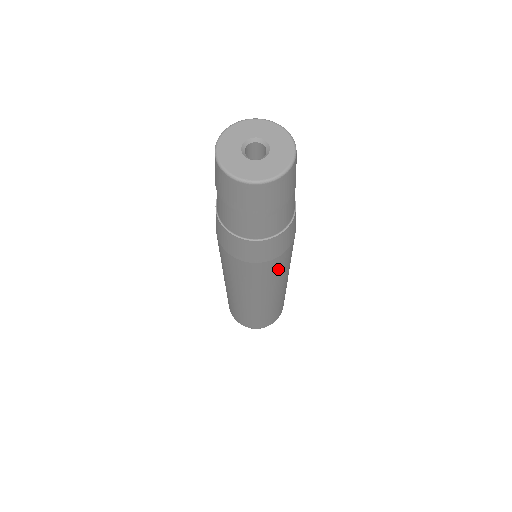
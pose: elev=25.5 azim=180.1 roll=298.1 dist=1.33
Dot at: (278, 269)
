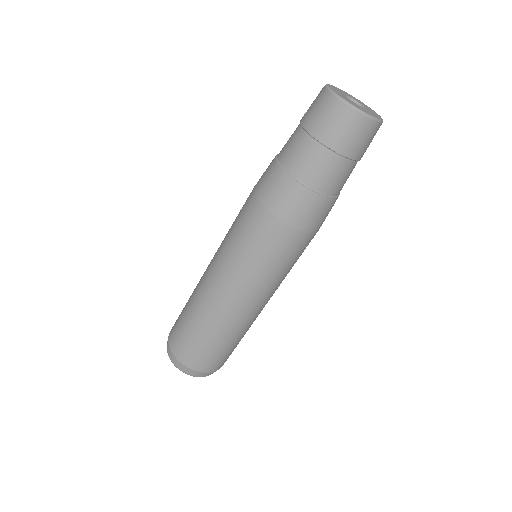
Dot at: (265, 247)
